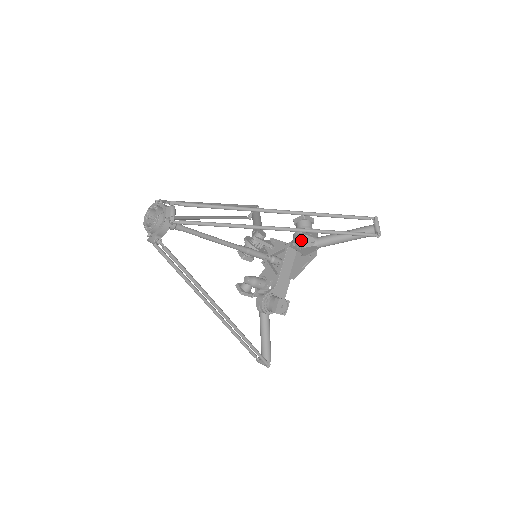
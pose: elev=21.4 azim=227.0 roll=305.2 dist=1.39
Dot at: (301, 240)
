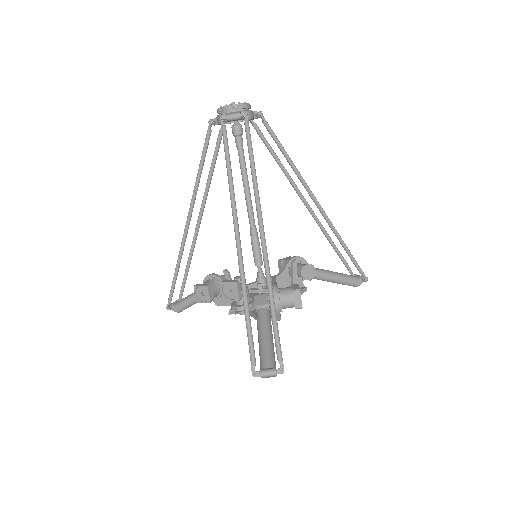
Dot at: (298, 264)
